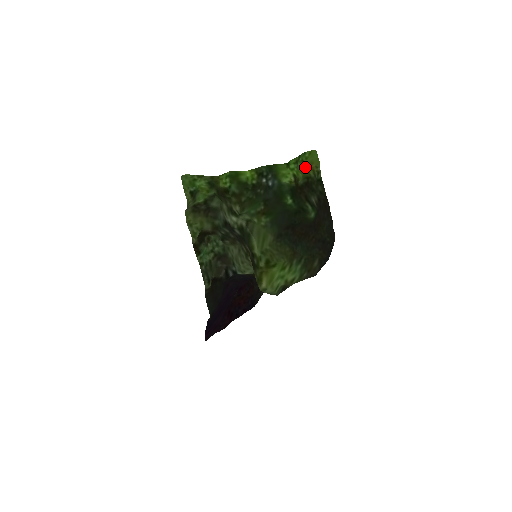
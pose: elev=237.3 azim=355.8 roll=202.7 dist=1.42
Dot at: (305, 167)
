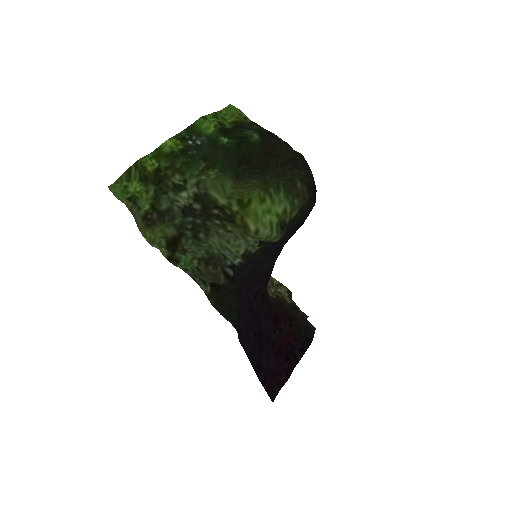
Dot at: (229, 121)
